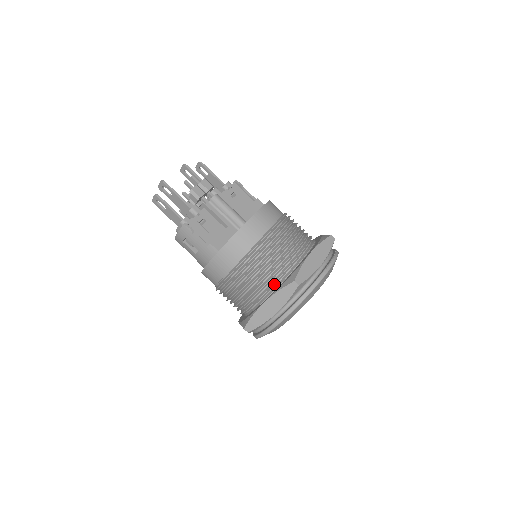
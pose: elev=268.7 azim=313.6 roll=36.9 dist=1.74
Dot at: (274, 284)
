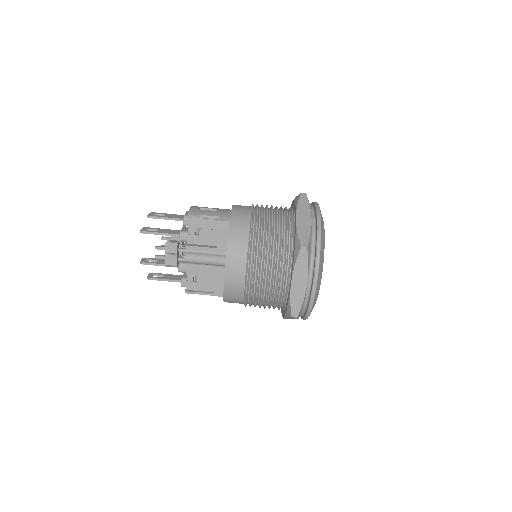
Dot at: occluded
